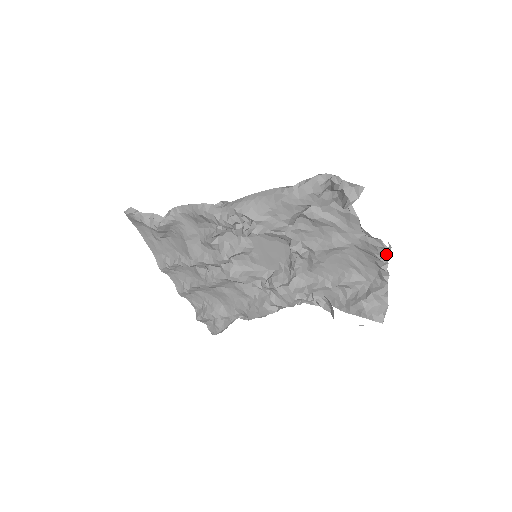
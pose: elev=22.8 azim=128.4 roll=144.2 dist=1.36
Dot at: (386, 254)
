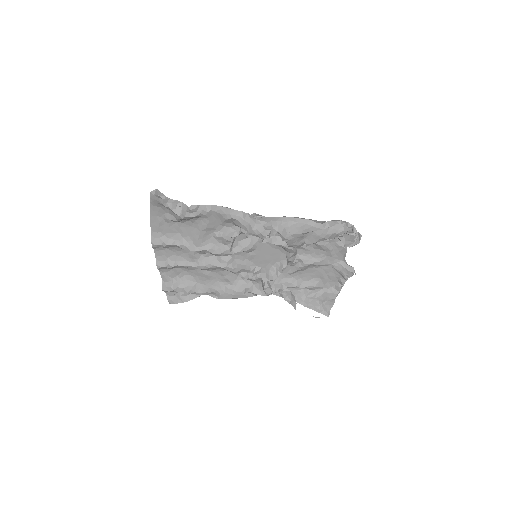
Dot at: (351, 276)
